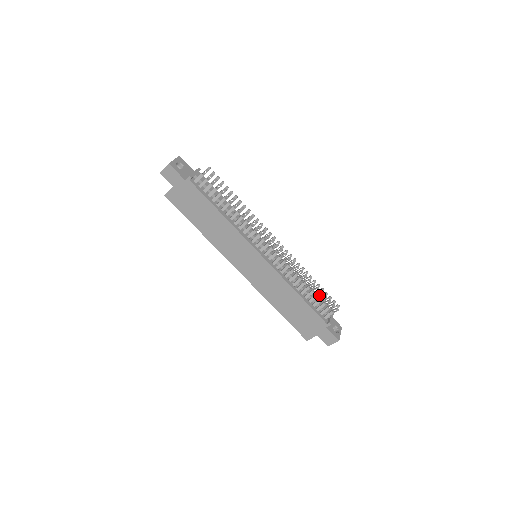
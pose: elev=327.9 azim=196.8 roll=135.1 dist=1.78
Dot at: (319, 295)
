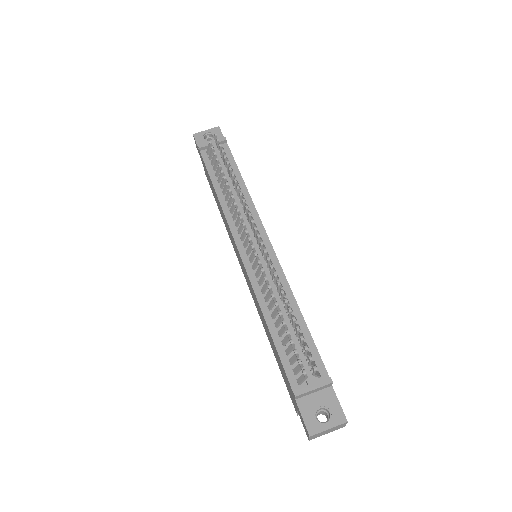
Dot at: (288, 335)
